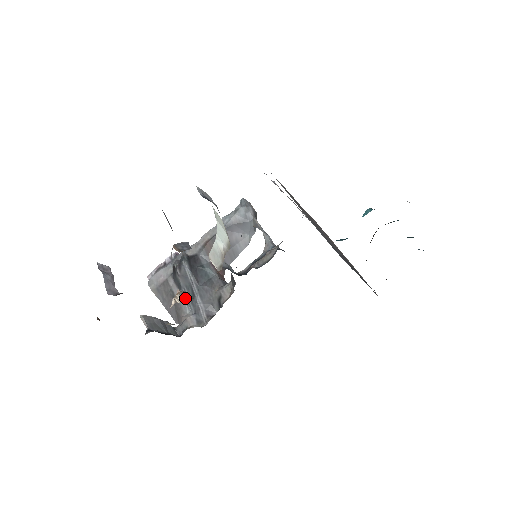
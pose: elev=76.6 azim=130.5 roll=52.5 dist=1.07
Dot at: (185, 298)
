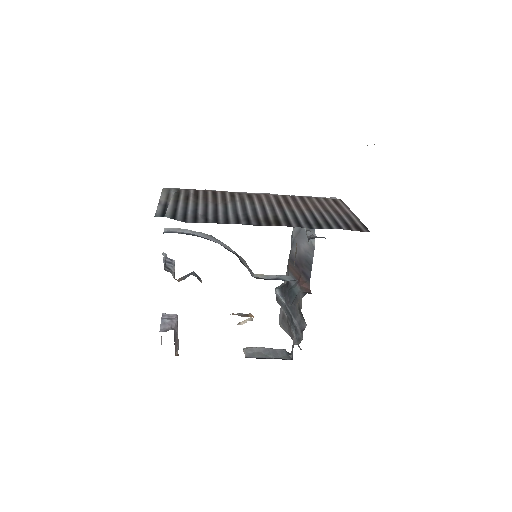
Dot at: (290, 323)
